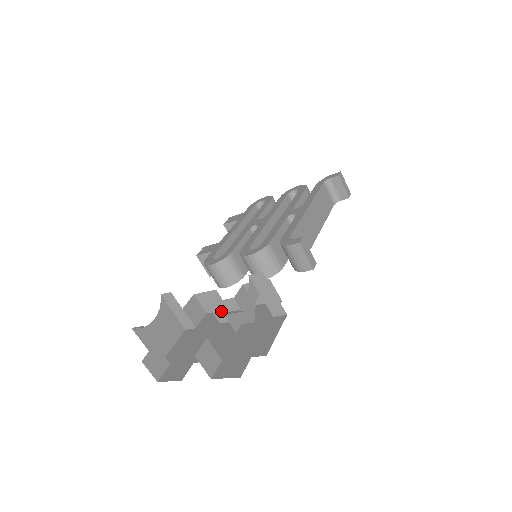
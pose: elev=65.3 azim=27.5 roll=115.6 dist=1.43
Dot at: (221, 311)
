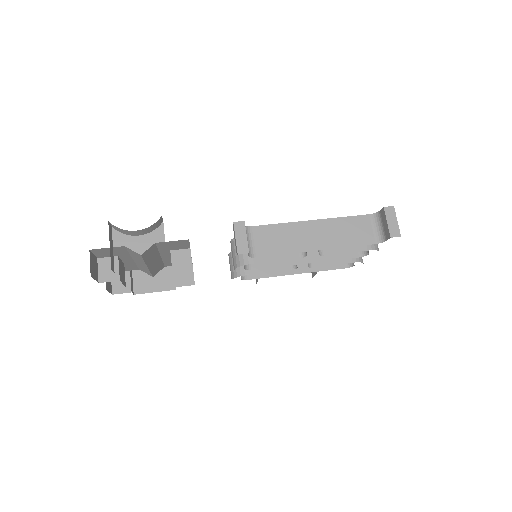
Dot at: occluded
